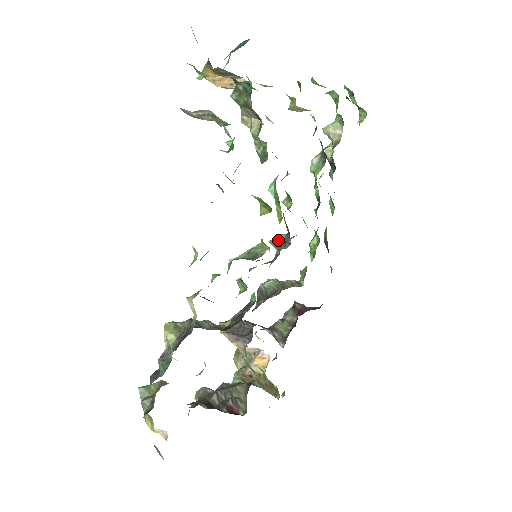
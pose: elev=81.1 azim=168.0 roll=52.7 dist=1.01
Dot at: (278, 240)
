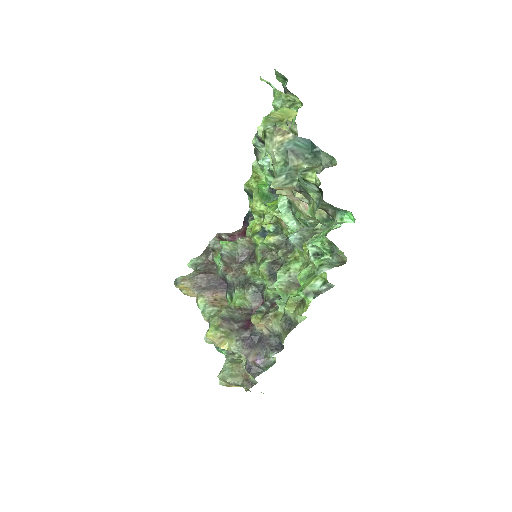
Dot at: (278, 244)
